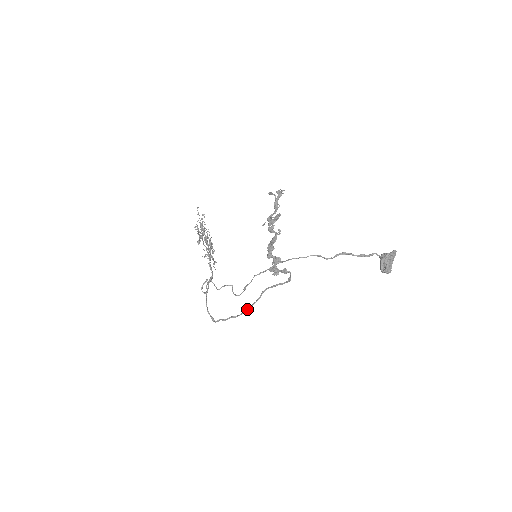
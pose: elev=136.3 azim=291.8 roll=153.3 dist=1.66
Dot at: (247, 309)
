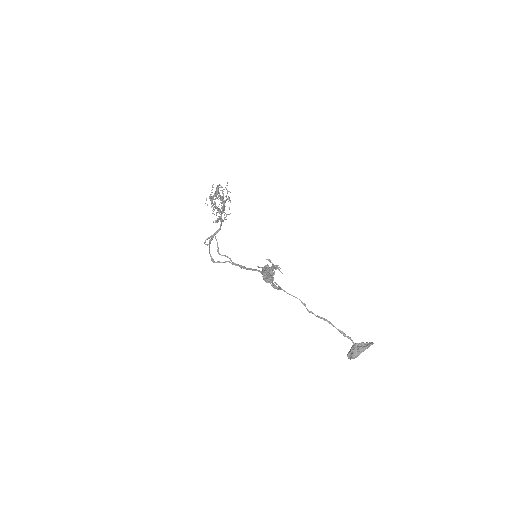
Dot at: occluded
